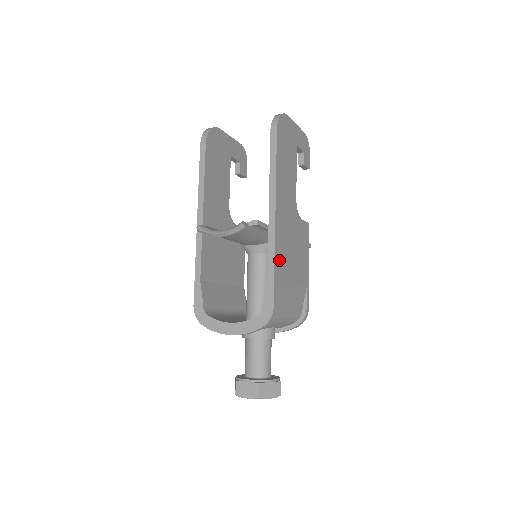
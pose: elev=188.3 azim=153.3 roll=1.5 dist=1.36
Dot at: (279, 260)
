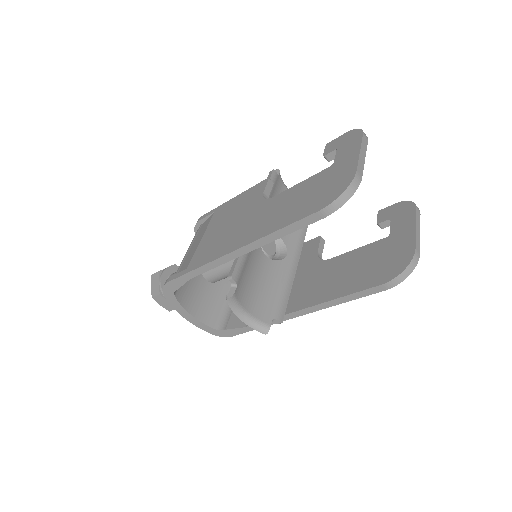
Dot at: occluded
